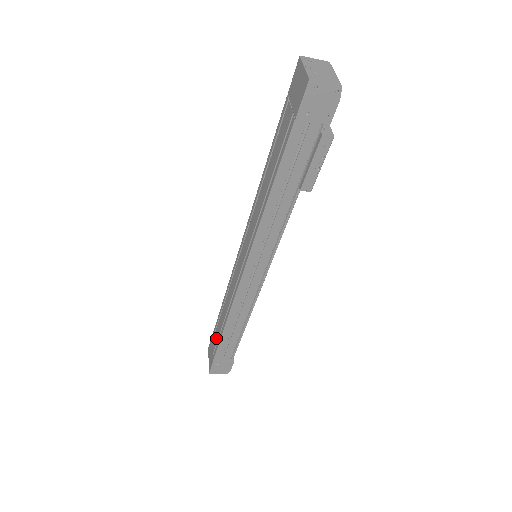
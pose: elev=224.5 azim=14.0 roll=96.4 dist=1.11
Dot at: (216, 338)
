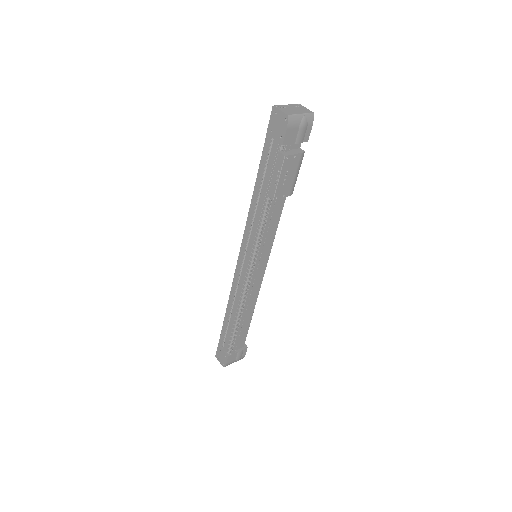
Dot at: occluded
